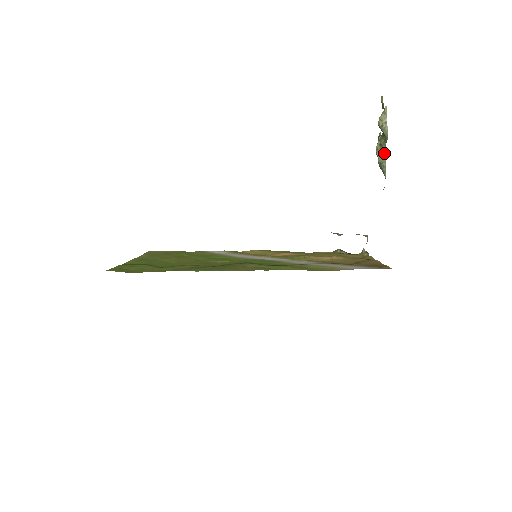
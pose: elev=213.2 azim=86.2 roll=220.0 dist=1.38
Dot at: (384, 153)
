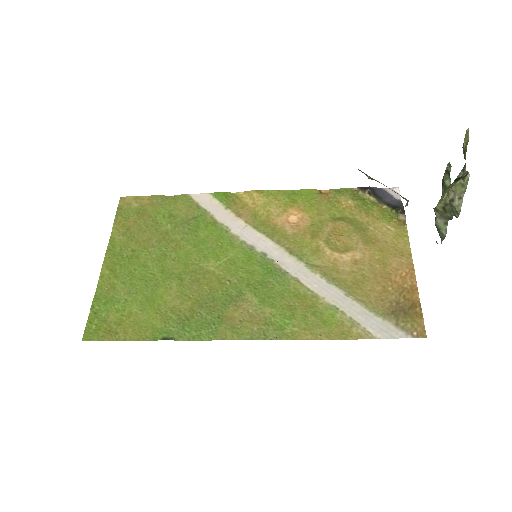
Dot at: (447, 219)
